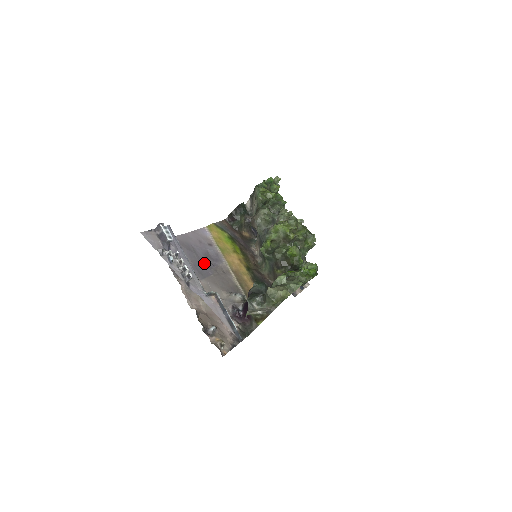
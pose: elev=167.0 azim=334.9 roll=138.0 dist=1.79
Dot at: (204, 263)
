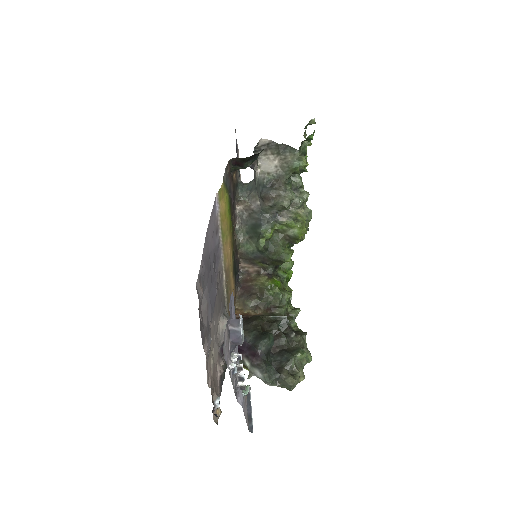
Dot at: (213, 280)
